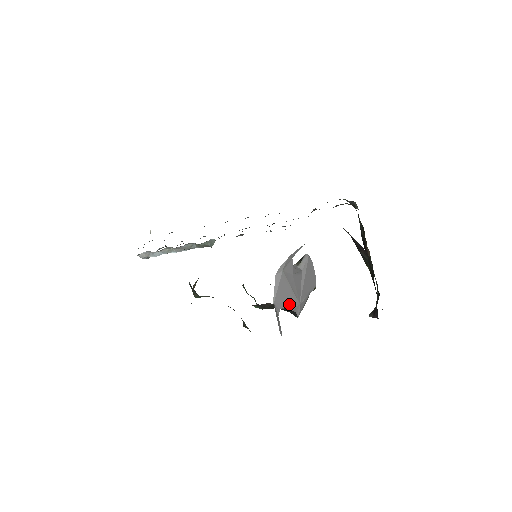
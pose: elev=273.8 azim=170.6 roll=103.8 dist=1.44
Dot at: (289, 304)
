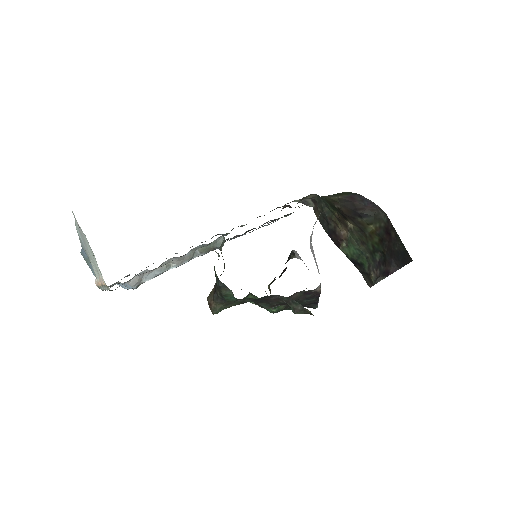
Dot at: (320, 283)
